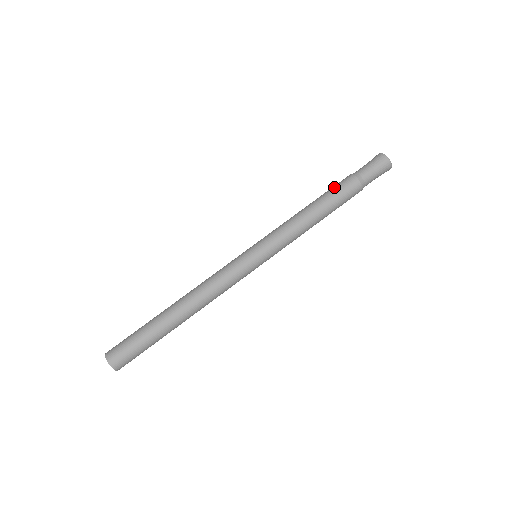
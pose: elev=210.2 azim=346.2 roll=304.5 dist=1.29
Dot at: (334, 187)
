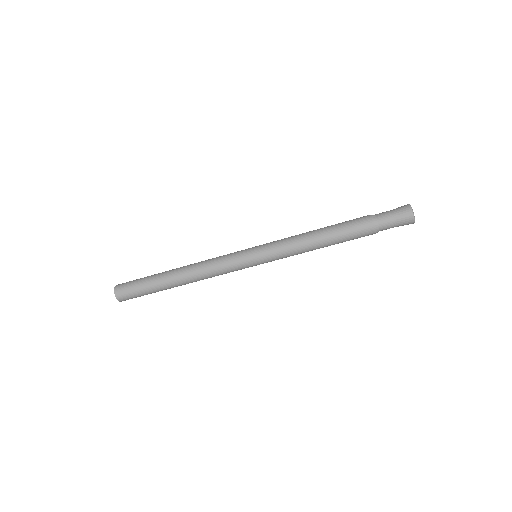
Dot at: (349, 225)
